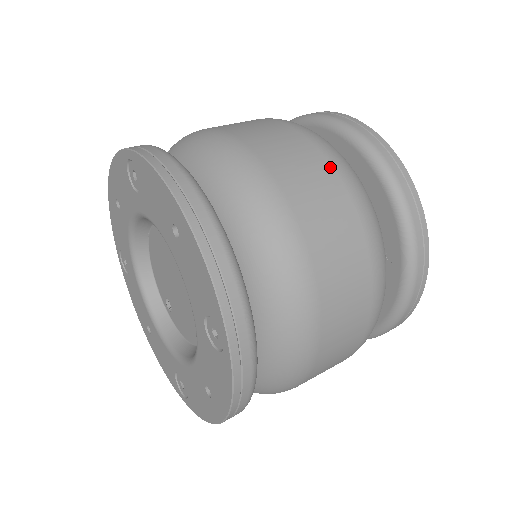
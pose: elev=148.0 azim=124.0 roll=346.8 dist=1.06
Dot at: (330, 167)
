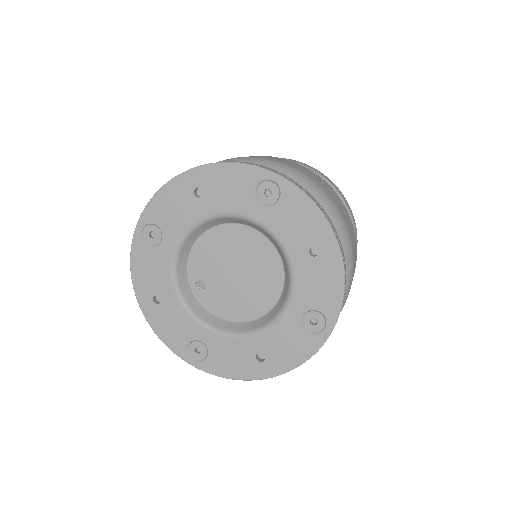
Dot at: occluded
